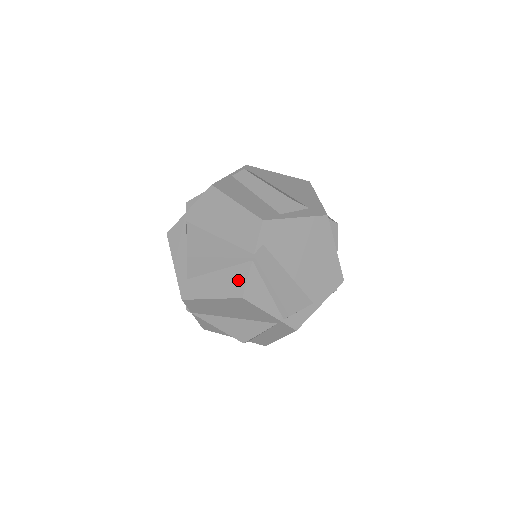
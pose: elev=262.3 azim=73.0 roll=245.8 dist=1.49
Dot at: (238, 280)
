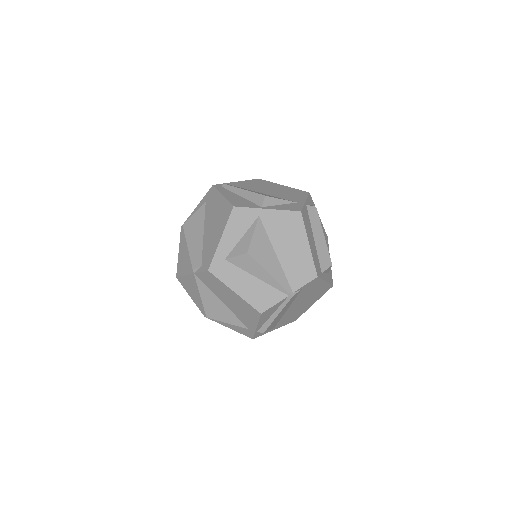
Dot at: (268, 299)
